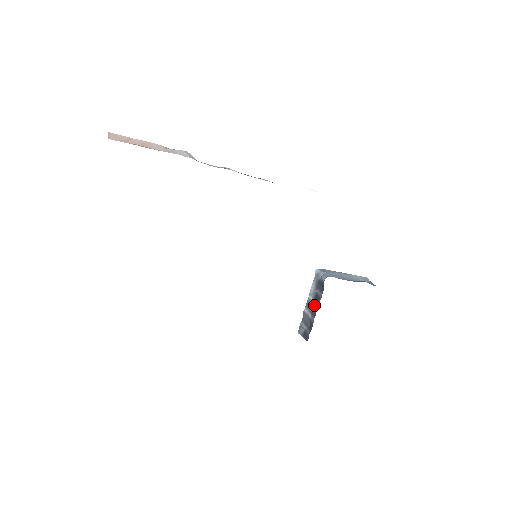
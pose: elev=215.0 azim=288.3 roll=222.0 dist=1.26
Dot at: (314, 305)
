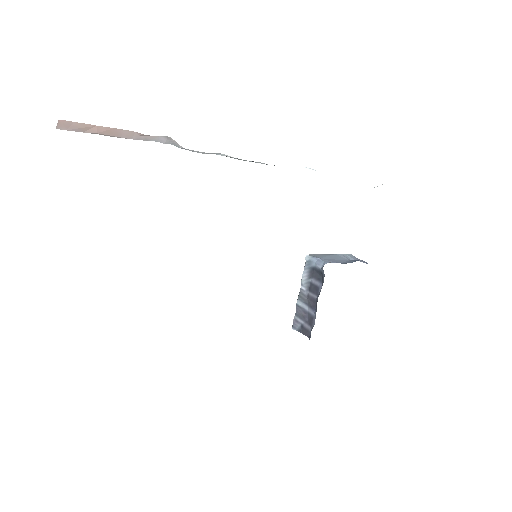
Dot at: (311, 296)
